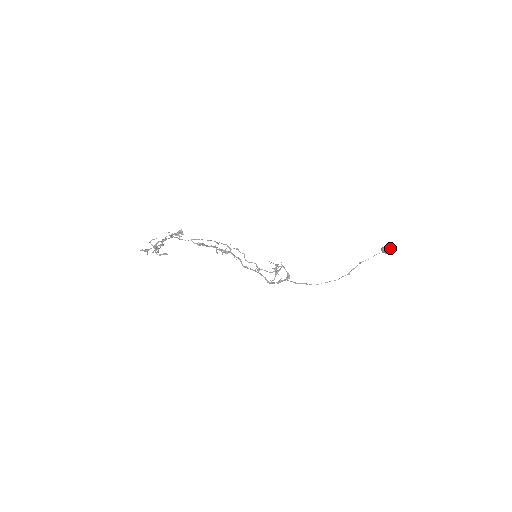
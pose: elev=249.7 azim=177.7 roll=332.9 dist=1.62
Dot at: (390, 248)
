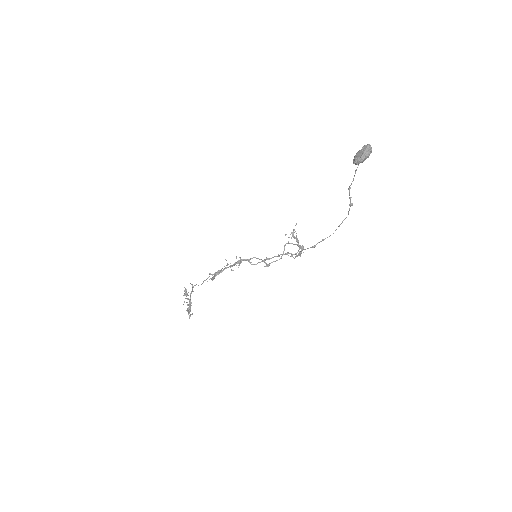
Dot at: (358, 158)
